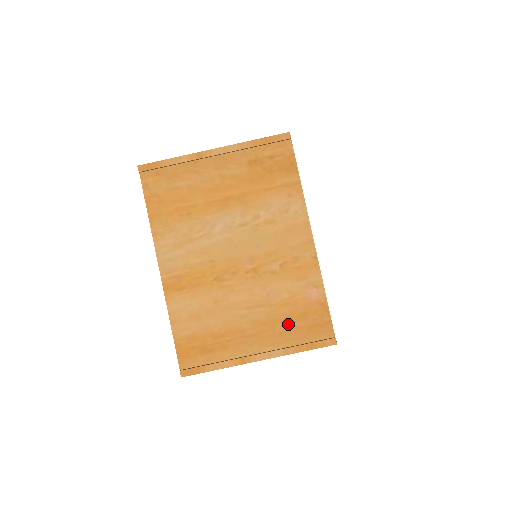
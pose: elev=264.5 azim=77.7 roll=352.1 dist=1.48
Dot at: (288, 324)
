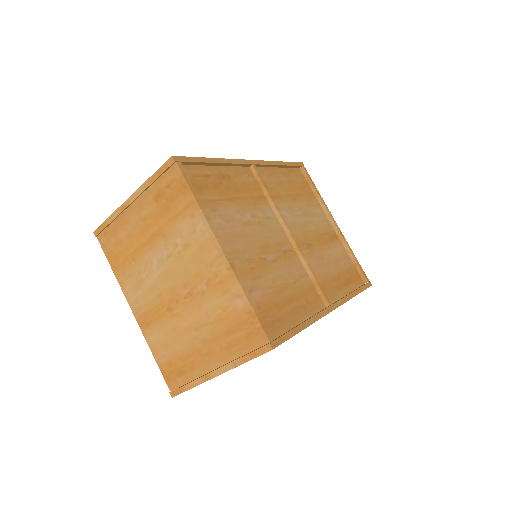
Dot at: (229, 338)
